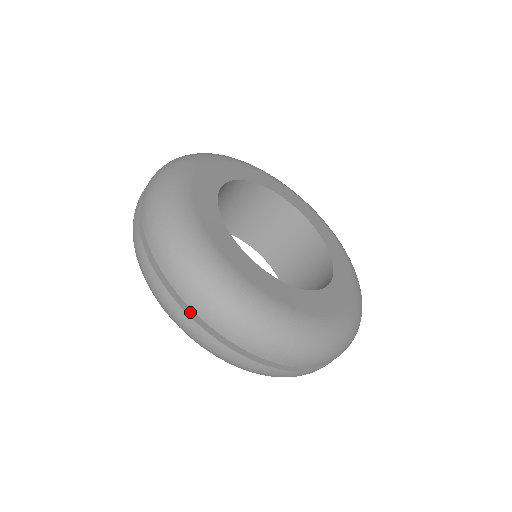
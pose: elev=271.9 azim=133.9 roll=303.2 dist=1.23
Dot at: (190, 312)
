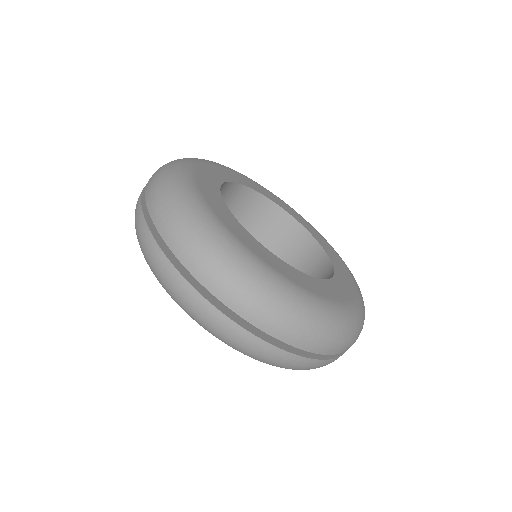
Dot at: (153, 229)
